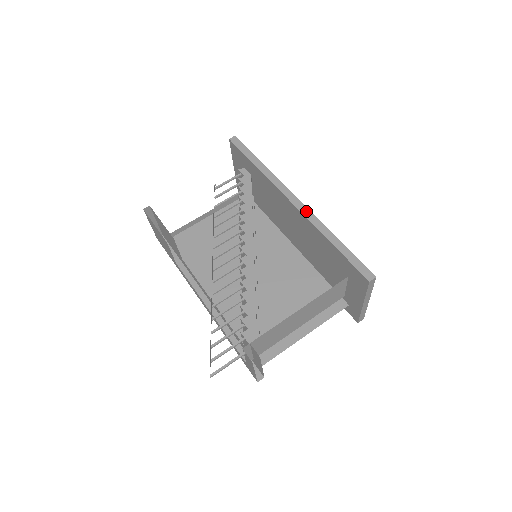
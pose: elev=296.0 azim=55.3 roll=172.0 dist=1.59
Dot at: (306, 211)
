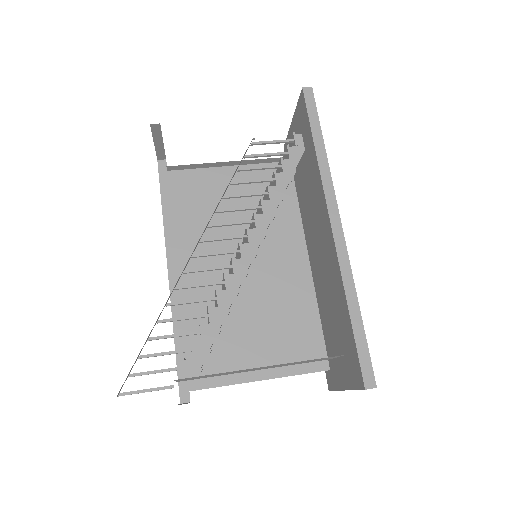
Dot at: (342, 248)
